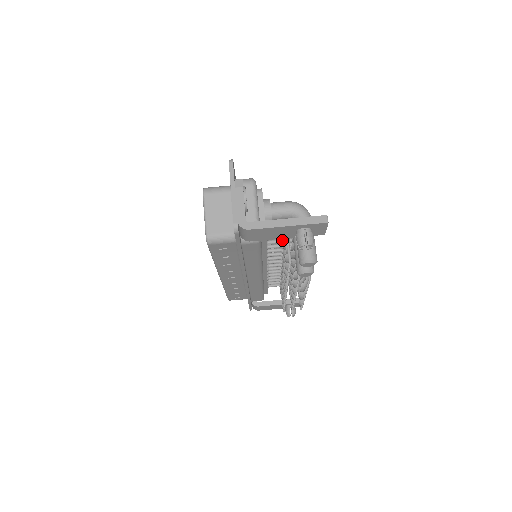
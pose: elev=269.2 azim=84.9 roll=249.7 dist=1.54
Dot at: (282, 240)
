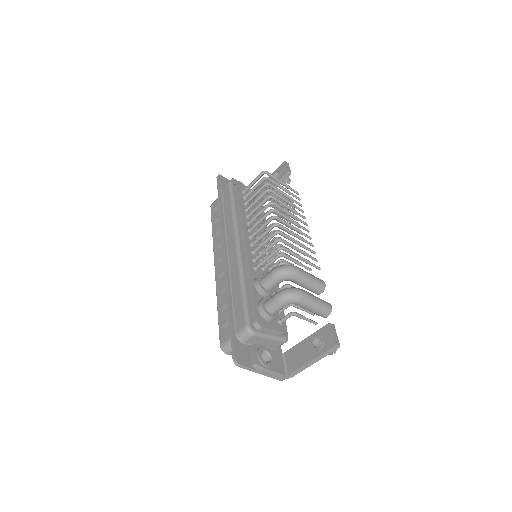
Dot at: occluded
